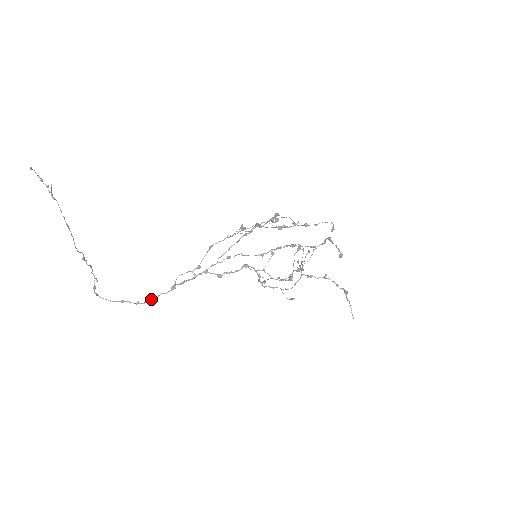
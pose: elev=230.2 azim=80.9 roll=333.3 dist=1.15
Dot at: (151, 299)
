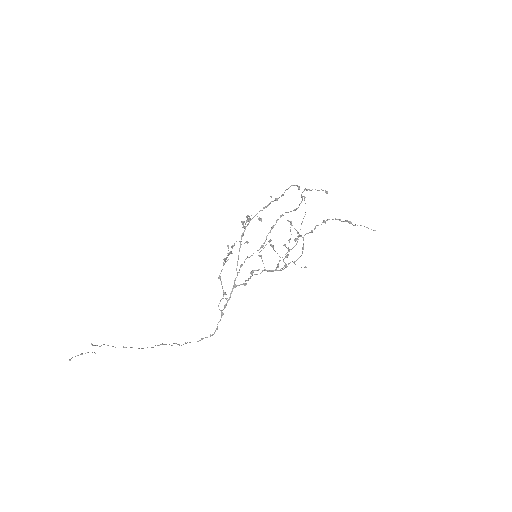
Dot at: (216, 329)
